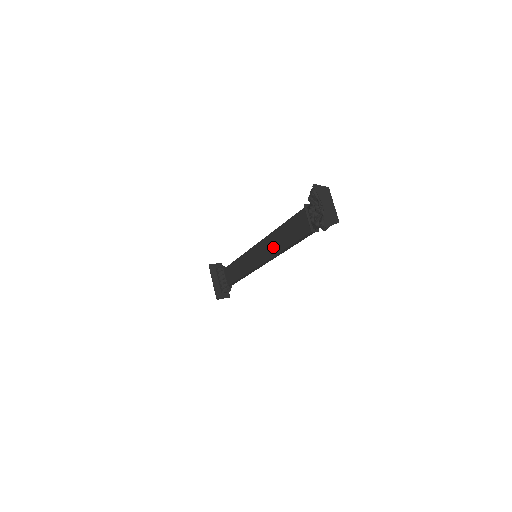
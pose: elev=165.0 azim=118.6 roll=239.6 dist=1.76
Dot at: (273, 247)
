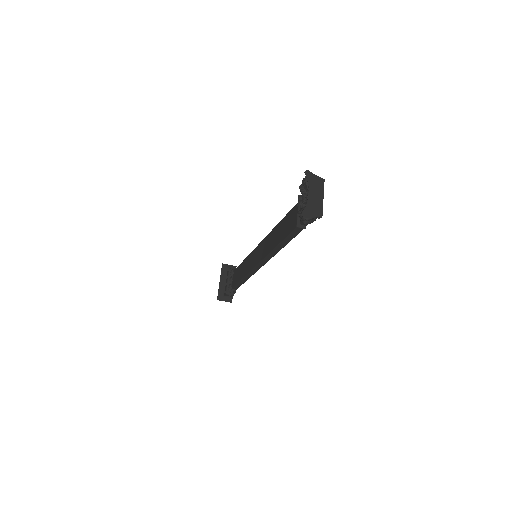
Dot at: (269, 245)
